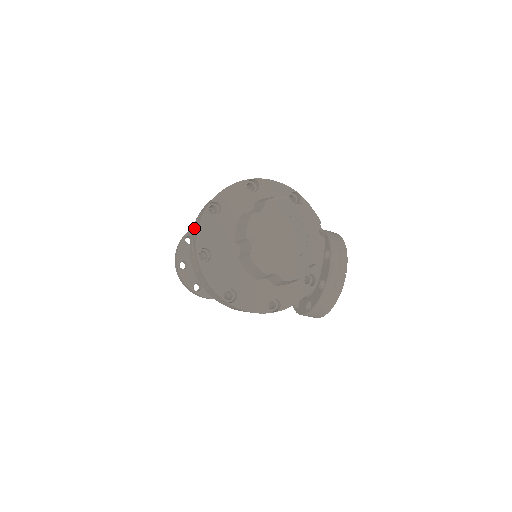
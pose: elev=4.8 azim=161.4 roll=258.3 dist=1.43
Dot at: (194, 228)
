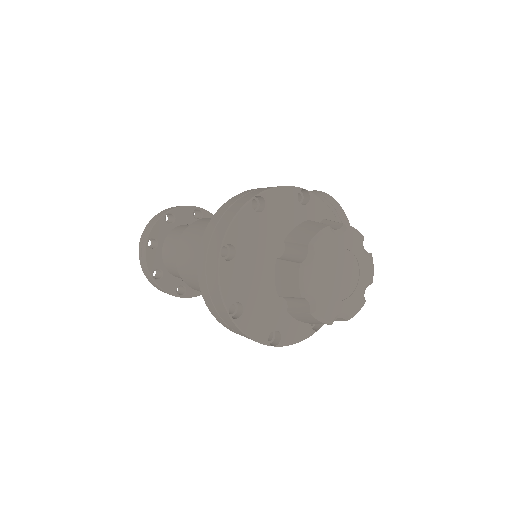
Dot at: (205, 277)
